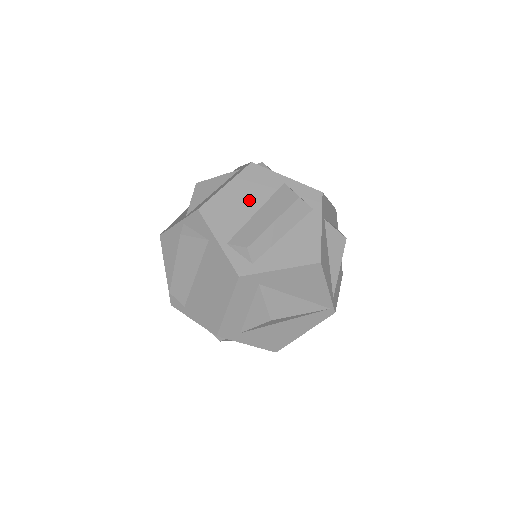
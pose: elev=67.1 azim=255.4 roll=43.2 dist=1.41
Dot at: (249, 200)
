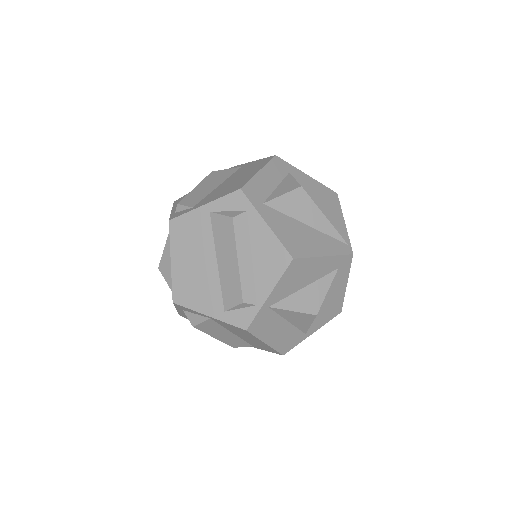
Dot at: occluded
